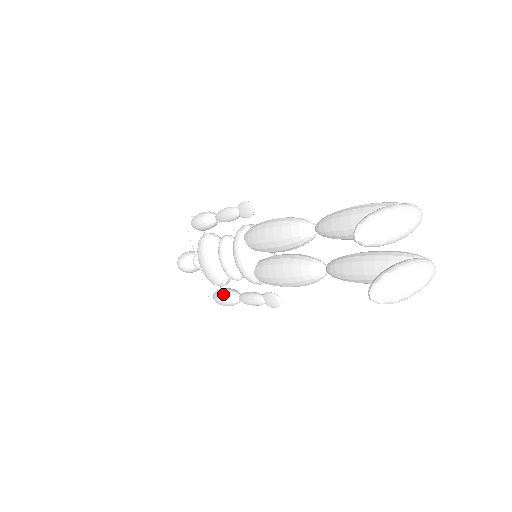
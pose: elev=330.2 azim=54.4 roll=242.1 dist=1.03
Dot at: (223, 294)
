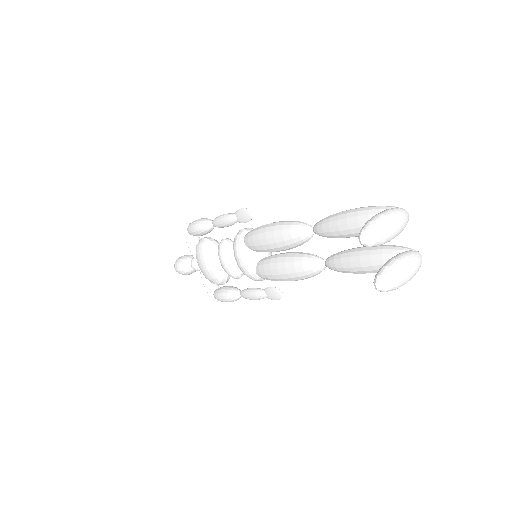
Dot at: (224, 292)
